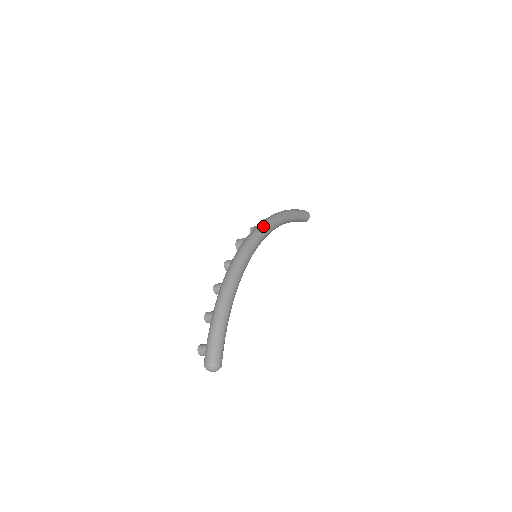
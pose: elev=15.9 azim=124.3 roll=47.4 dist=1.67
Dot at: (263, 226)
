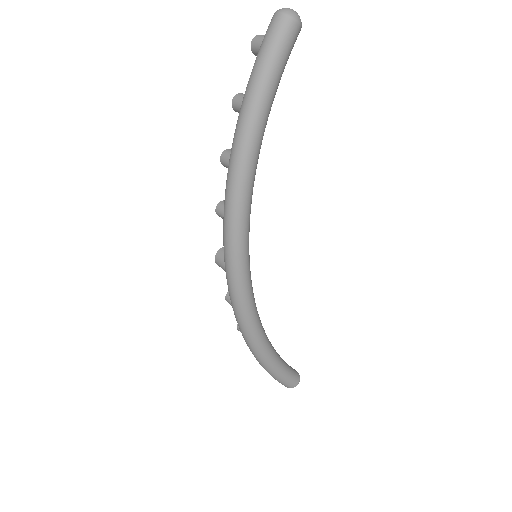
Dot at: (233, 236)
